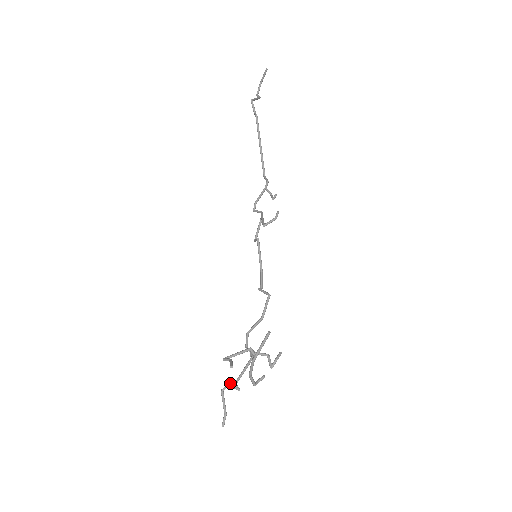
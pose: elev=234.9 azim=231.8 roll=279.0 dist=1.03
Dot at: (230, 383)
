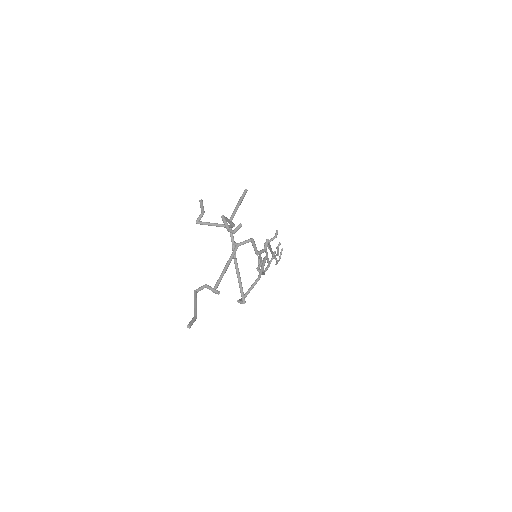
Dot at: occluded
